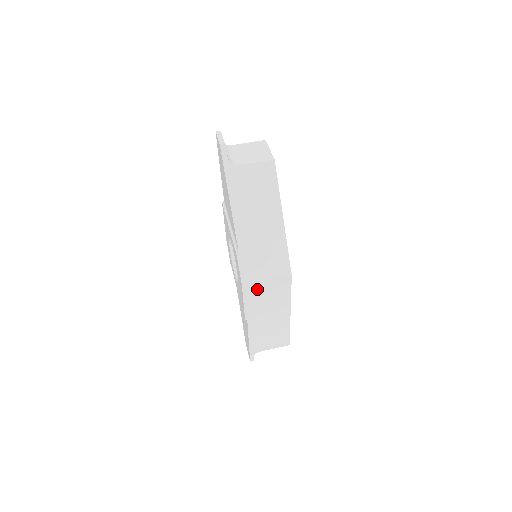
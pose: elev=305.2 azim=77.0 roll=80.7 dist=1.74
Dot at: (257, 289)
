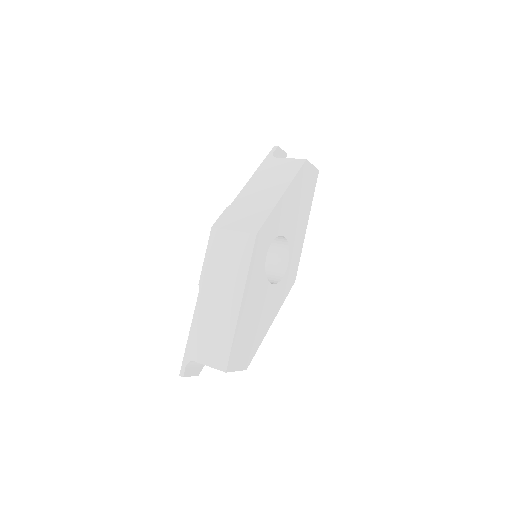
Dot at: (222, 240)
